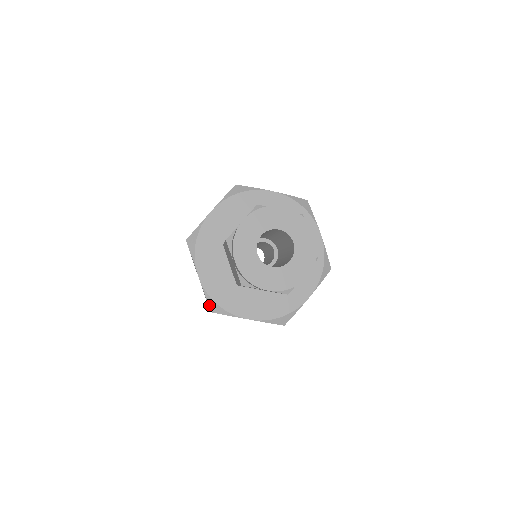
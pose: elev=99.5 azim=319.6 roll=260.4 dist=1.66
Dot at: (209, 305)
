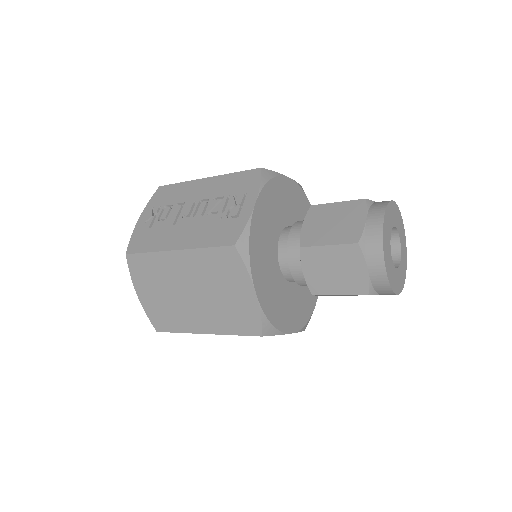
Dot at: (263, 328)
